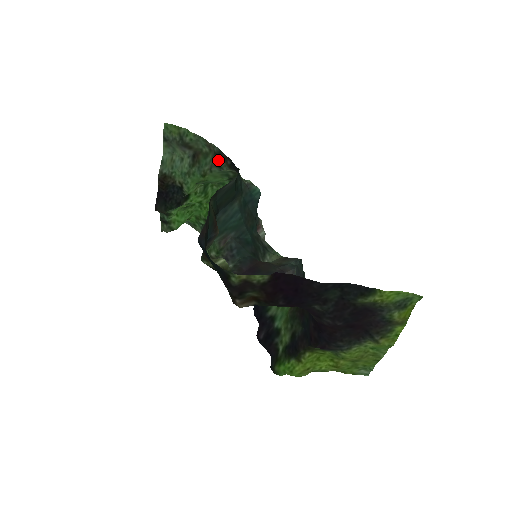
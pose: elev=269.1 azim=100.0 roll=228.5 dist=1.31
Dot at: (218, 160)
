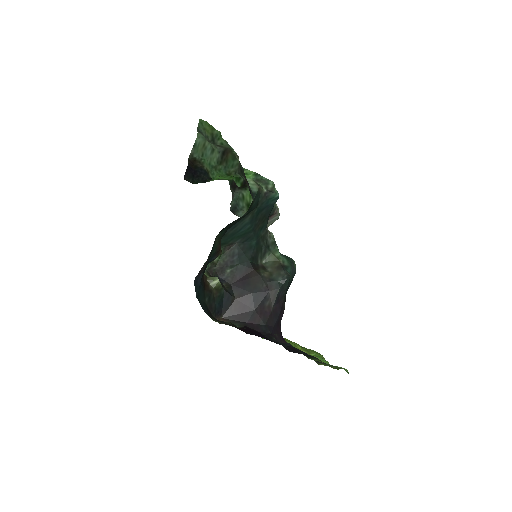
Dot at: (241, 174)
